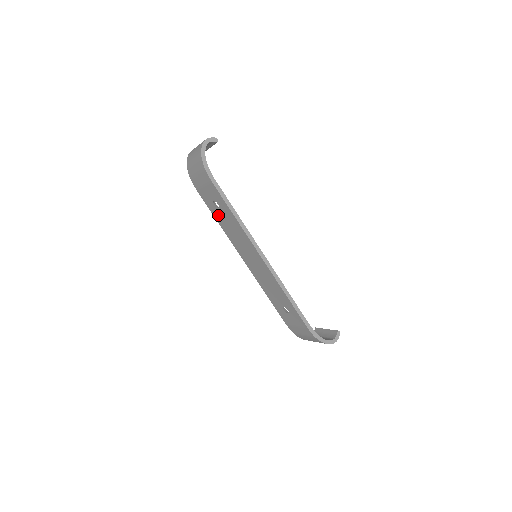
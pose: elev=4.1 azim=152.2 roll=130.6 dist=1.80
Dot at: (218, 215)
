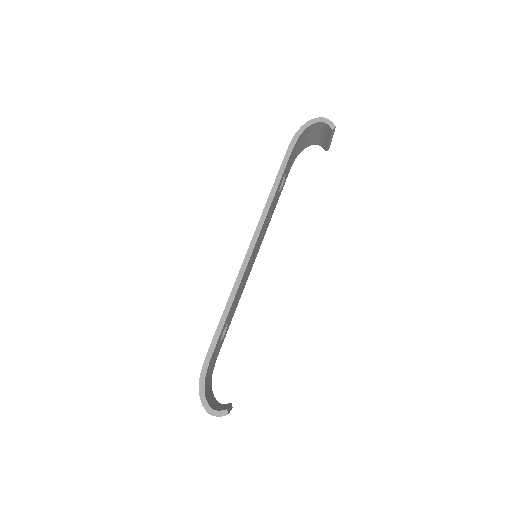
Dot at: occluded
